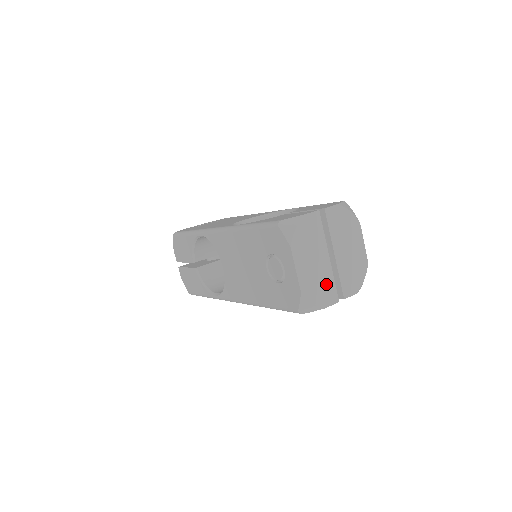
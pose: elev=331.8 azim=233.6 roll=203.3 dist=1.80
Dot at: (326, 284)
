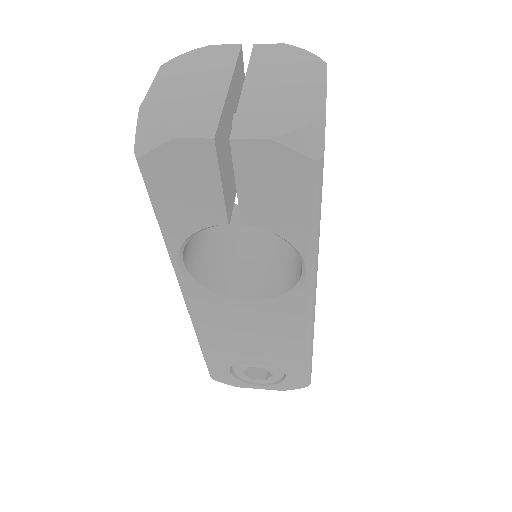
Dot at: (200, 112)
